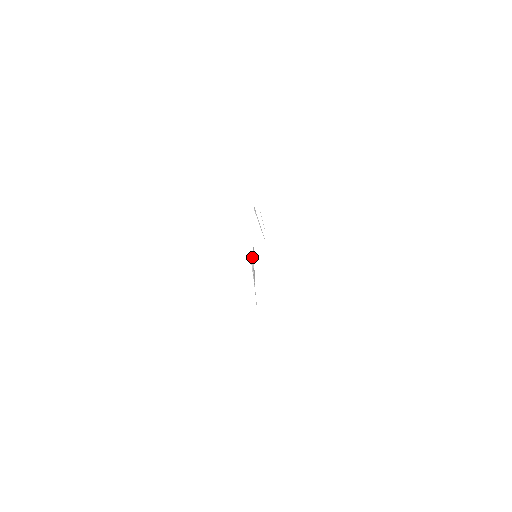
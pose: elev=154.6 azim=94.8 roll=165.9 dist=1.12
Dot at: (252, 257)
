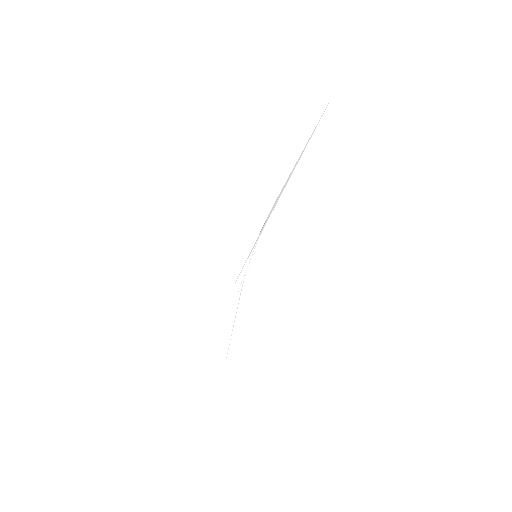
Dot at: occluded
